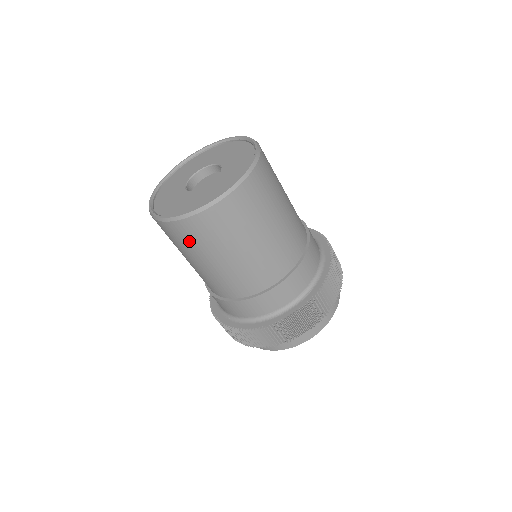
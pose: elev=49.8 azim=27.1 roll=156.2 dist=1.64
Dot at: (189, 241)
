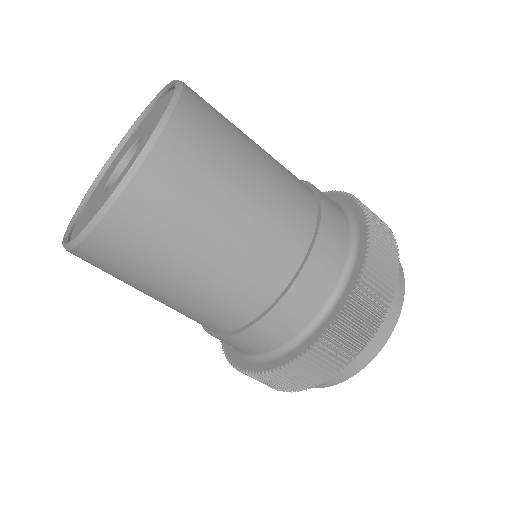
Dot at: (108, 272)
